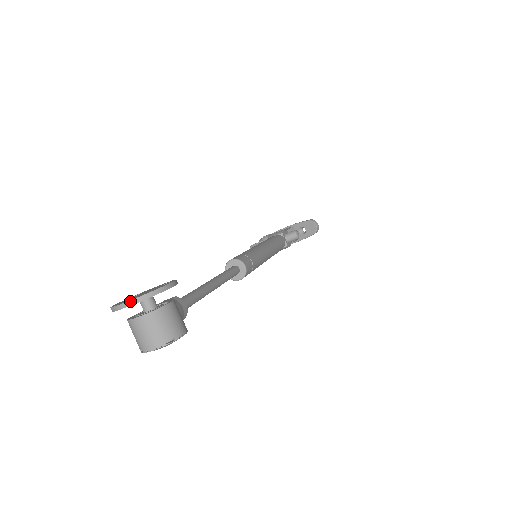
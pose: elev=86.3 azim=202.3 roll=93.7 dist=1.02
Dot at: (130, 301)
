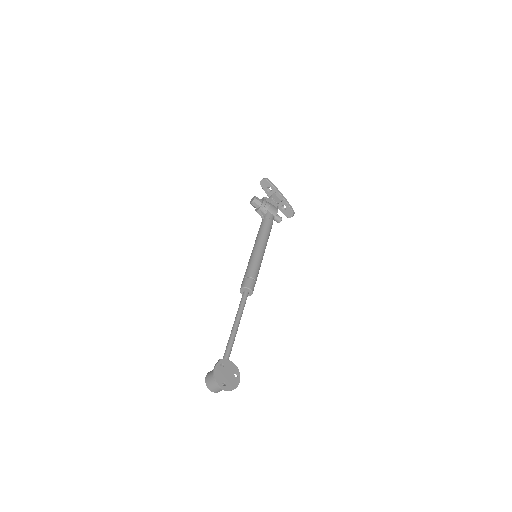
Dot at: (225, 390)
